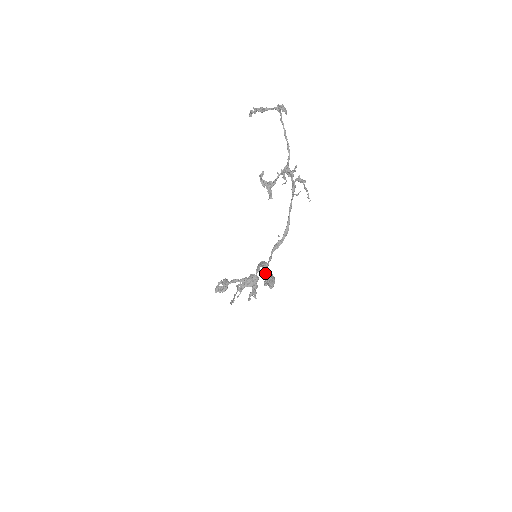
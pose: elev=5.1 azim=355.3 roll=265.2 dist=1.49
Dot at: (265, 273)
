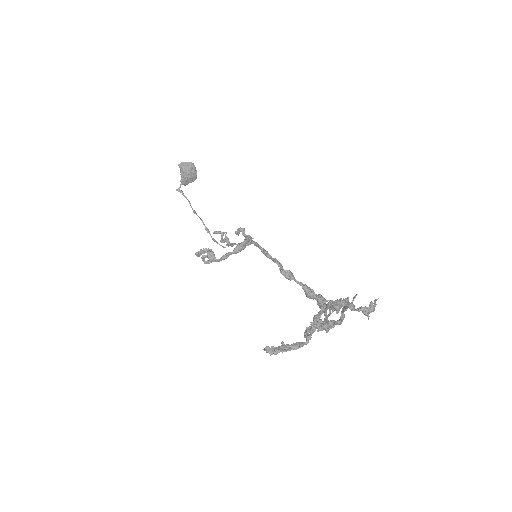
Dot at: occluded
